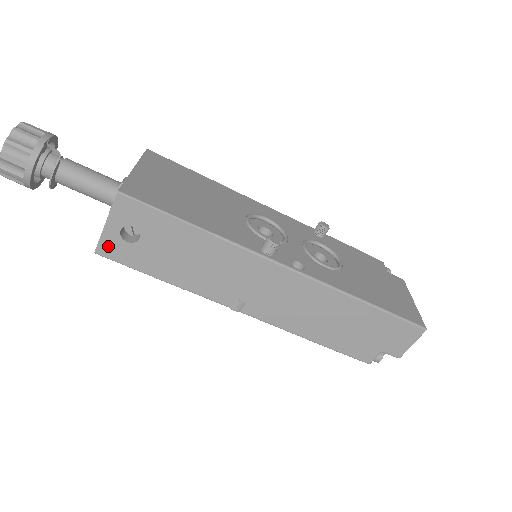
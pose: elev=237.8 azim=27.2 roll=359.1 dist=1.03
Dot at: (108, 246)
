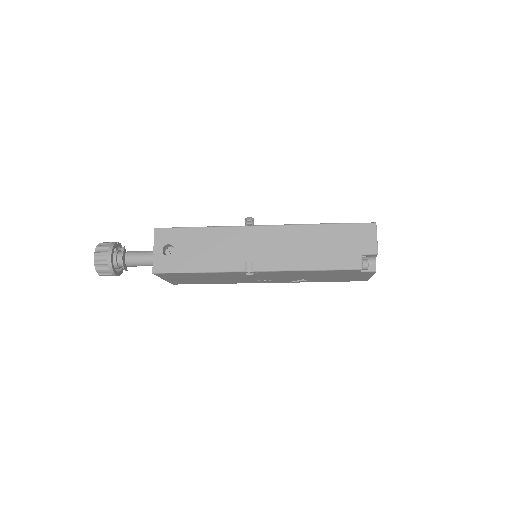
Dot at: (159, 264)
